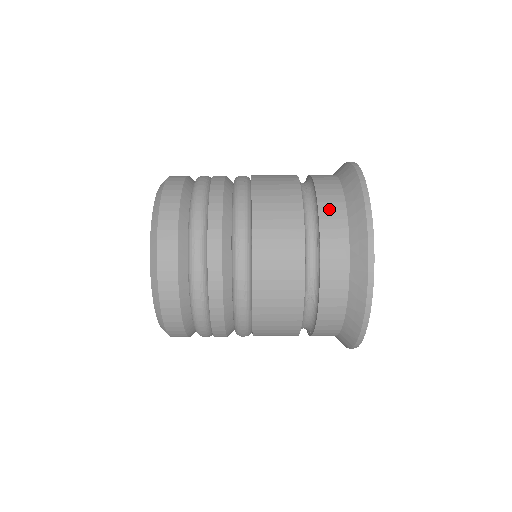
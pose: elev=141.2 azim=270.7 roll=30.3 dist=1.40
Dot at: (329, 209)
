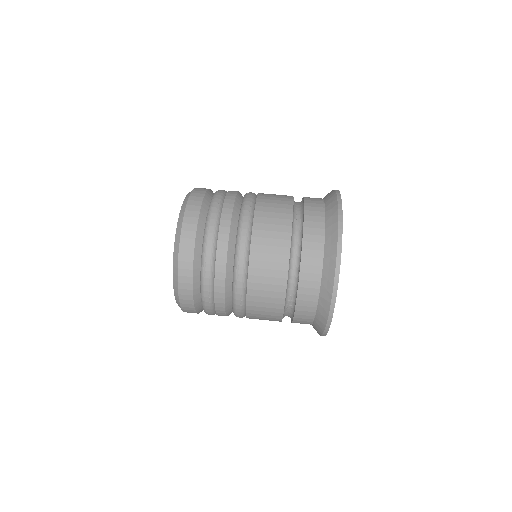
Dot at: (310, 248)
